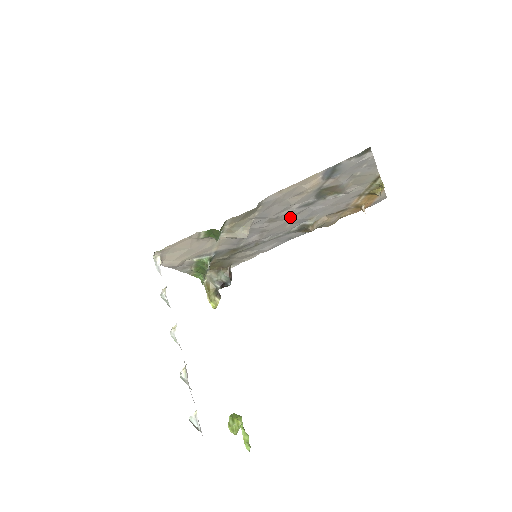
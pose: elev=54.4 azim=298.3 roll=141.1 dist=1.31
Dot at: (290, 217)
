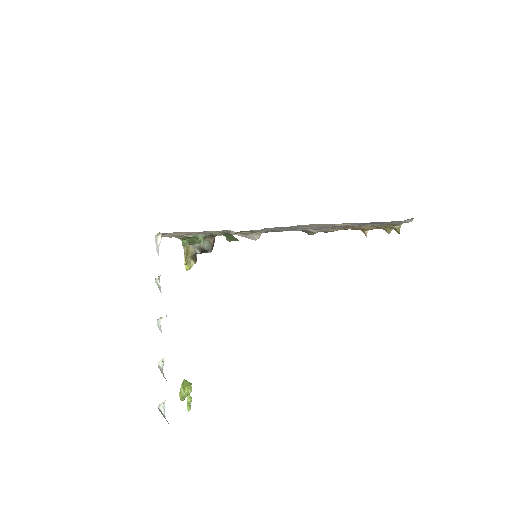
Dot at: occluded
